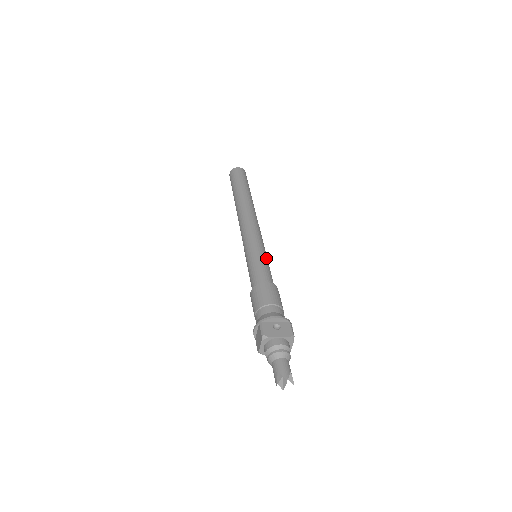
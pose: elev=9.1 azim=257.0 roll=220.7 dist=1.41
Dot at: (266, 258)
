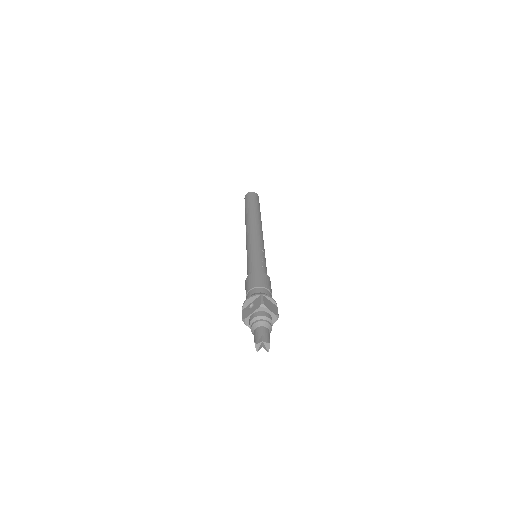
Dot at: (256, 253)
